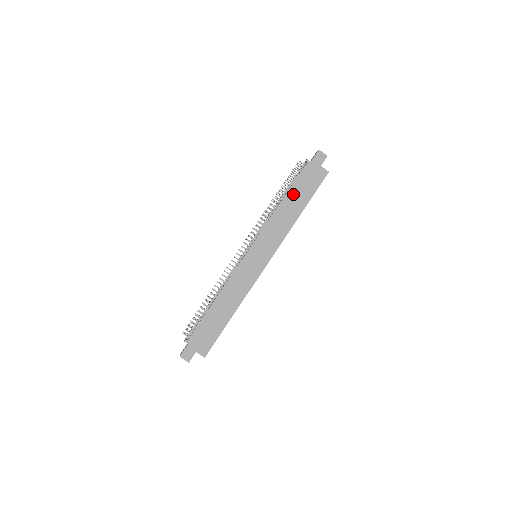
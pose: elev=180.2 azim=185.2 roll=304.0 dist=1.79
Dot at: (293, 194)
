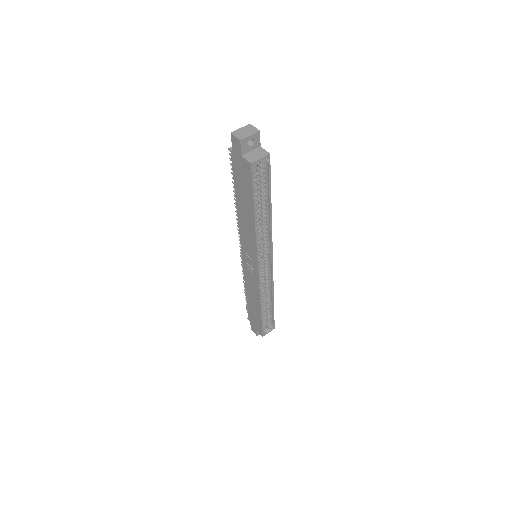
Dot at: (239, 195)
